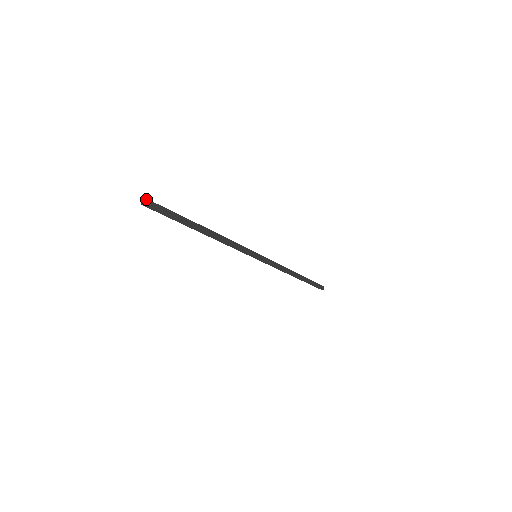
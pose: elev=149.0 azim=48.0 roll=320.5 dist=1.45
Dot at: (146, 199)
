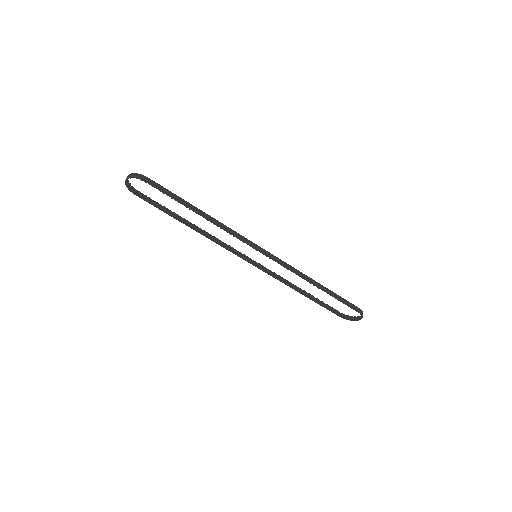
Dot at: occluded
